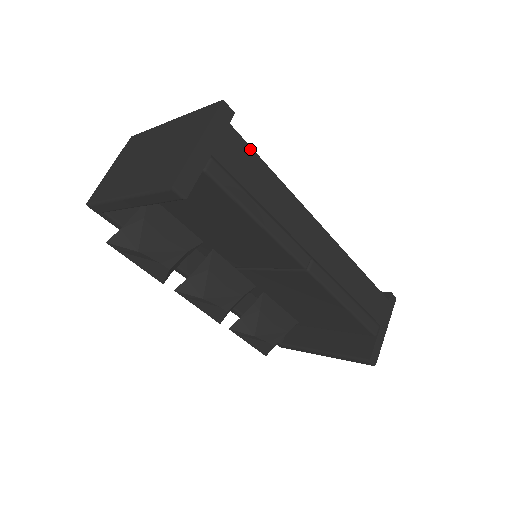
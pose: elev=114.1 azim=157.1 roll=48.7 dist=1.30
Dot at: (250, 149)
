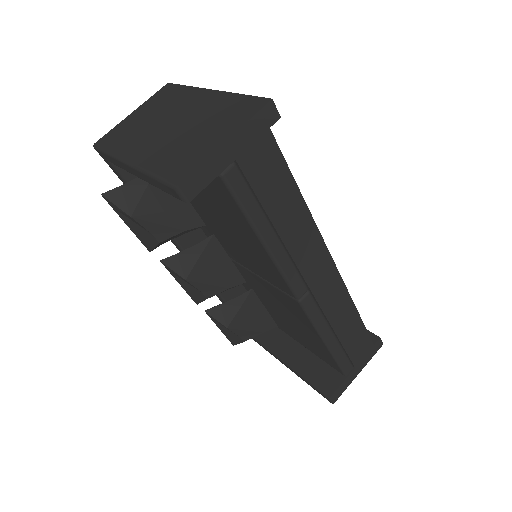
Dot at: (283, 162)
